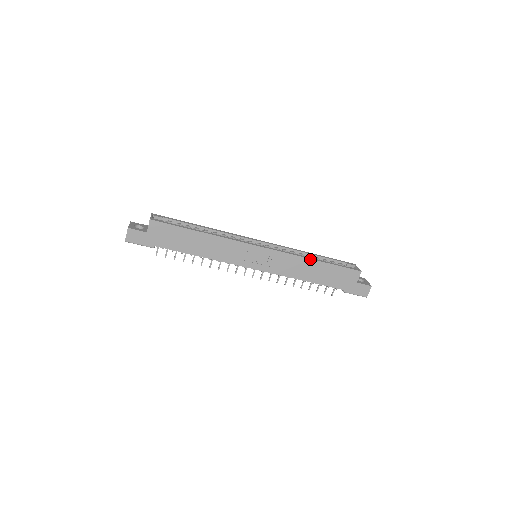
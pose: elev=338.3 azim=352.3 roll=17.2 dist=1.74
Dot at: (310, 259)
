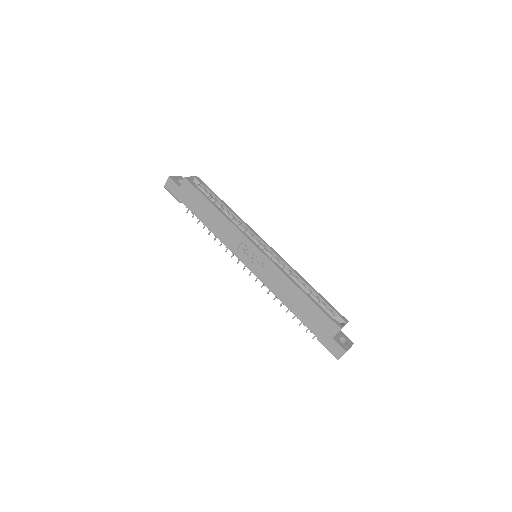
Dot at: (295, 285)
